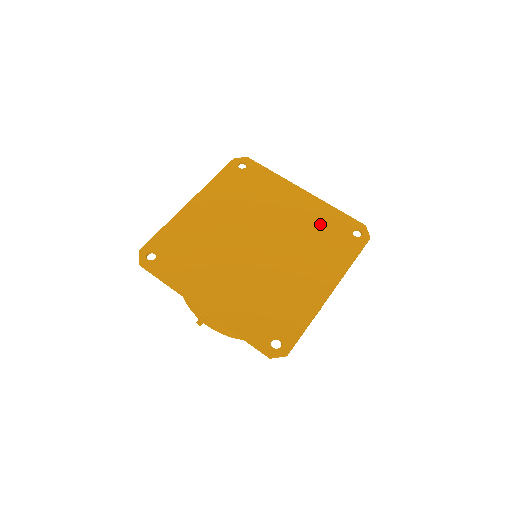
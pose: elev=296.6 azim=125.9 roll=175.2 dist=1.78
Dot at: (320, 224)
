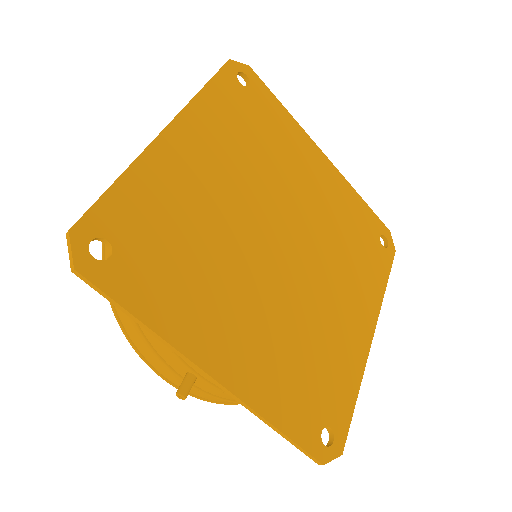
Dot at: (349, 220)
